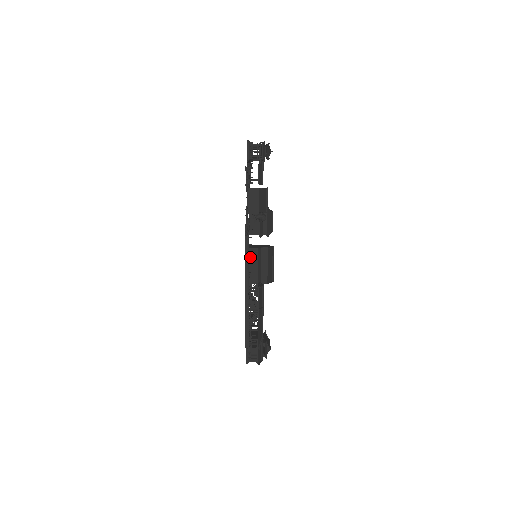
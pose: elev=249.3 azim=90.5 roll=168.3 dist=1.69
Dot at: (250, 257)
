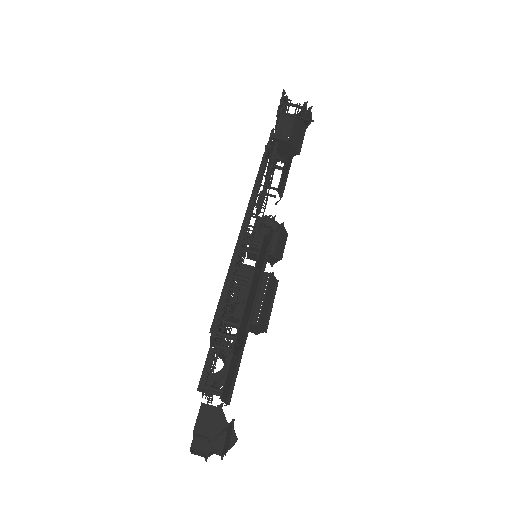
Dot at: occluded
